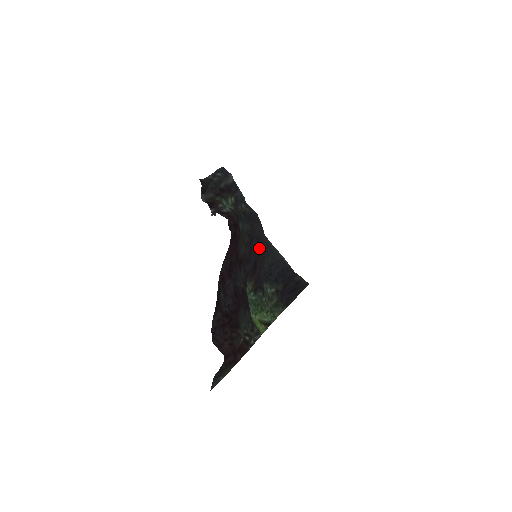
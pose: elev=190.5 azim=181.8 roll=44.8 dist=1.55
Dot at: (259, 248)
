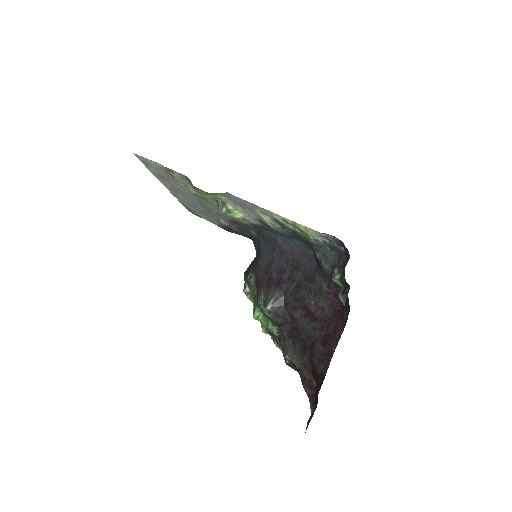
Dot at: (286, 267)
